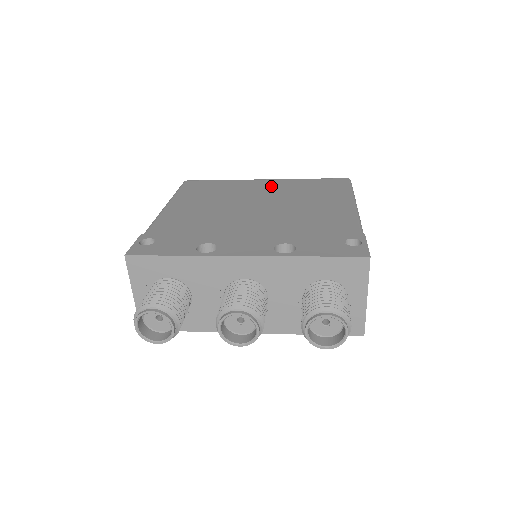
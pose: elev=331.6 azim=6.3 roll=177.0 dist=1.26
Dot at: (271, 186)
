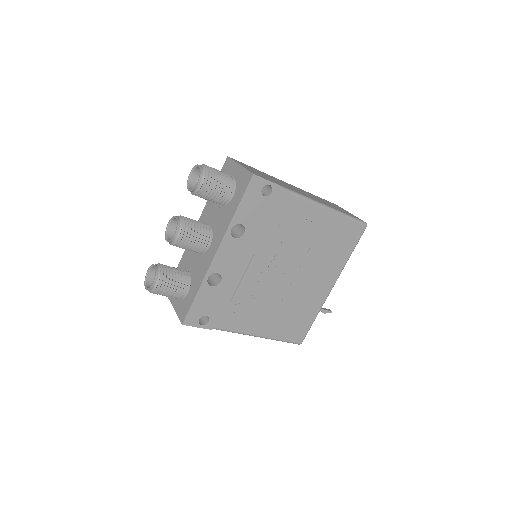
Dot at: occluded
